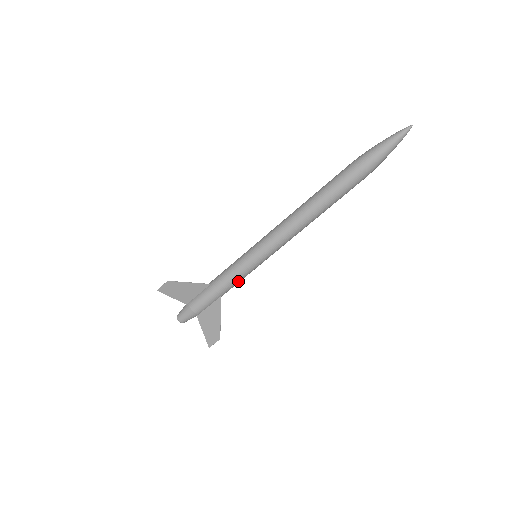
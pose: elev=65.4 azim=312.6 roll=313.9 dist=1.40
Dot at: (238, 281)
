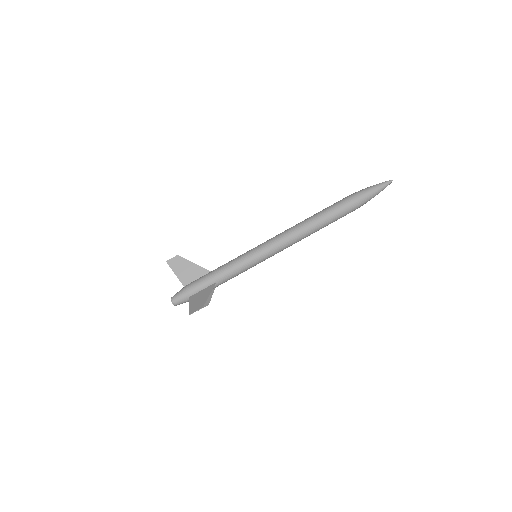
Dot at: (235, 271)
